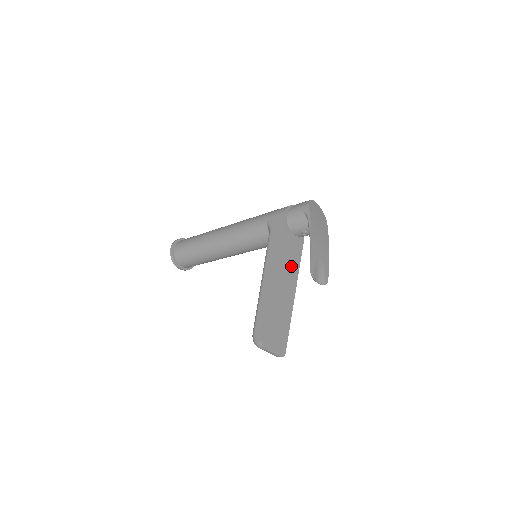
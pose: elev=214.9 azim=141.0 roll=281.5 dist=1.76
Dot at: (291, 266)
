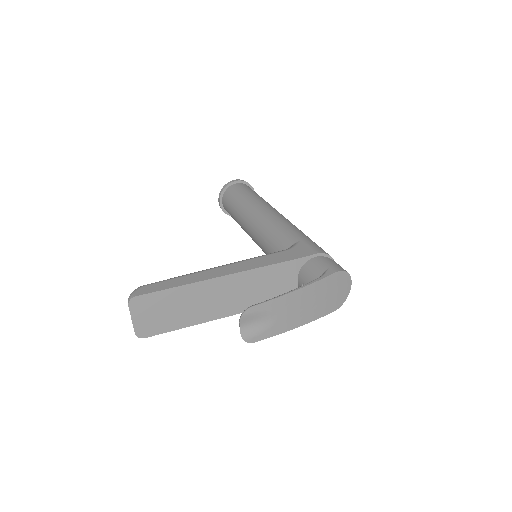
Dot at: (256, 294)
